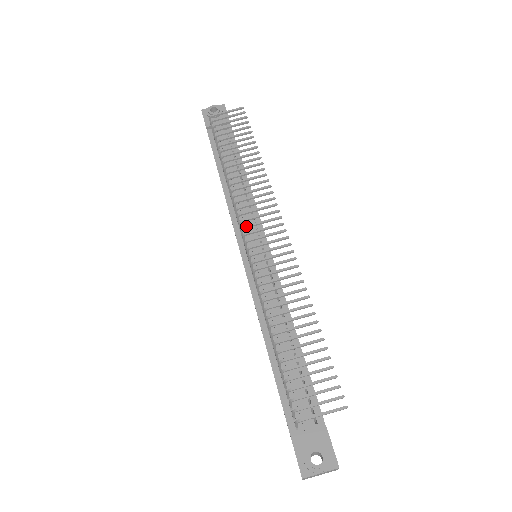
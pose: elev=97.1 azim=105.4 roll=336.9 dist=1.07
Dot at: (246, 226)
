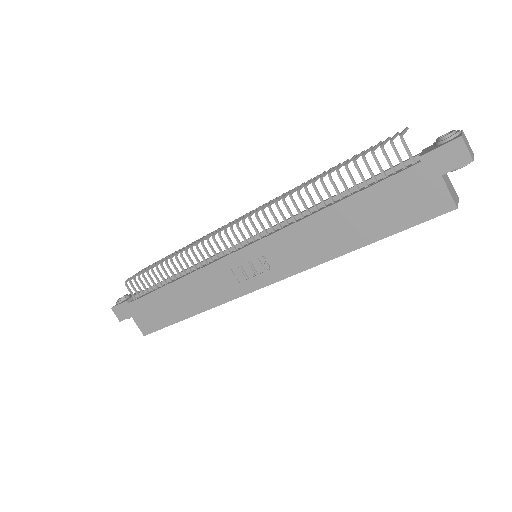
Dot at: (225, 227)
